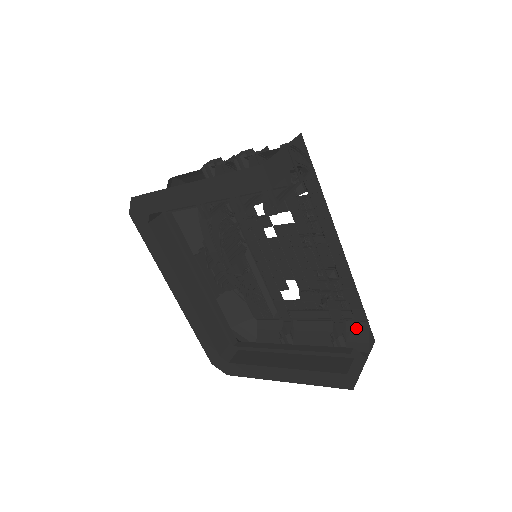
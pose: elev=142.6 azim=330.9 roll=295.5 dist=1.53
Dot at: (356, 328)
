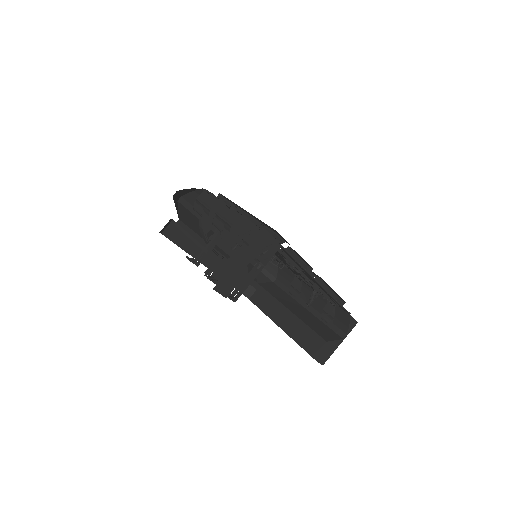
Dot at: (342, 313)
